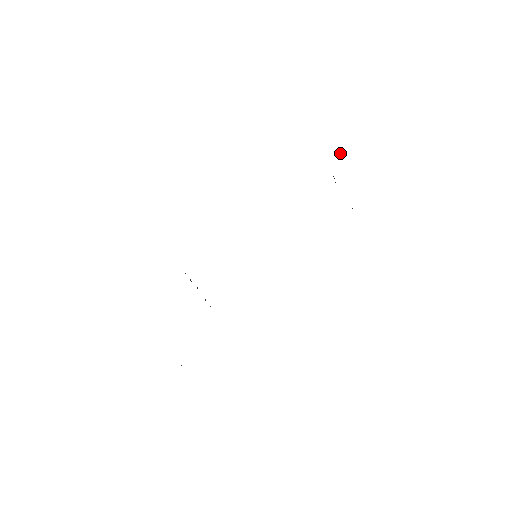
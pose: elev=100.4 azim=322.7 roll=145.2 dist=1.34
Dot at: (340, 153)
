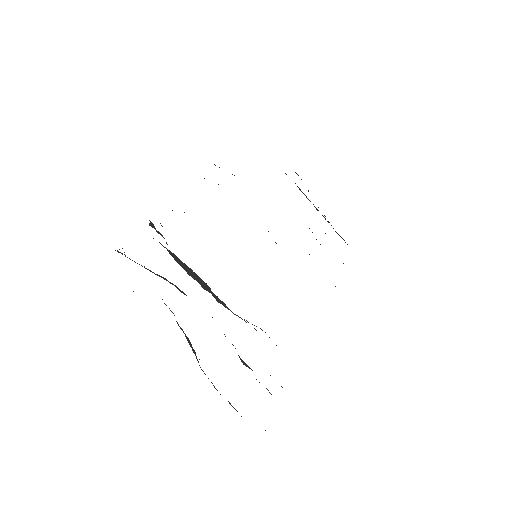
Dot at: occluded
